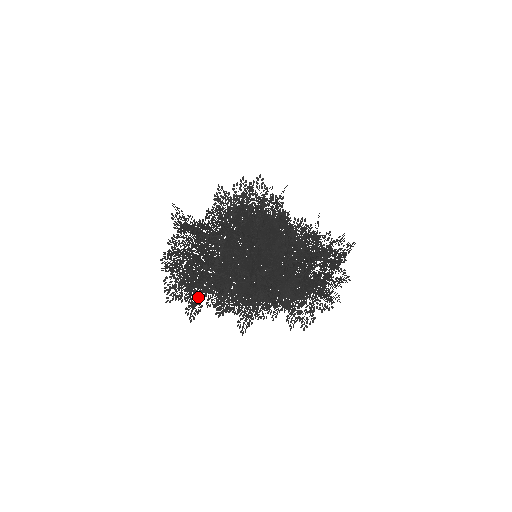
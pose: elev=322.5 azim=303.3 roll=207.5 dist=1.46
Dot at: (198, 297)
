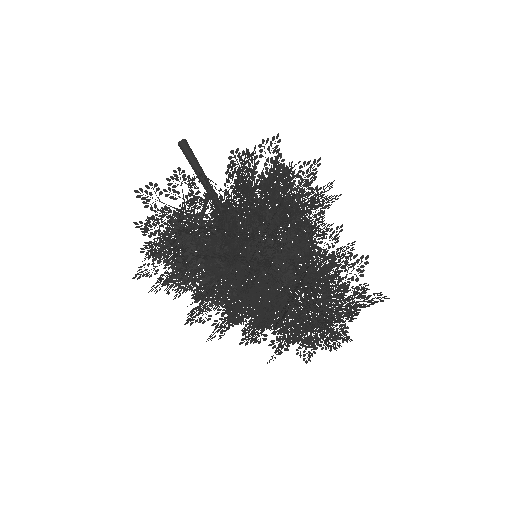
Dot at: occluded
